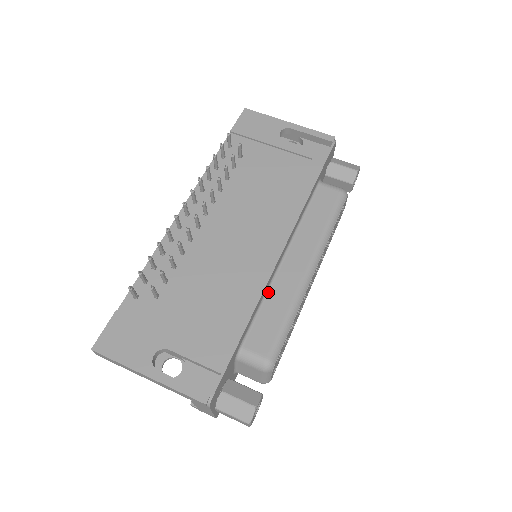
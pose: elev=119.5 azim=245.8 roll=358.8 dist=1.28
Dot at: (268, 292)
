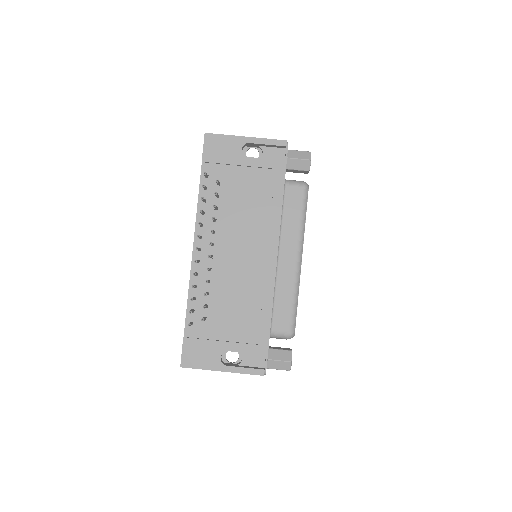
Dot at: (275, 287)
